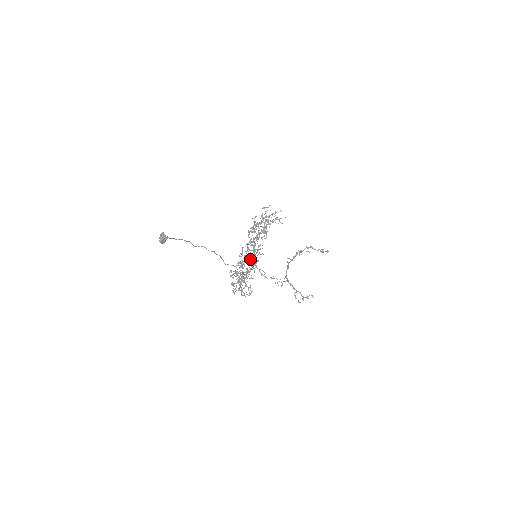
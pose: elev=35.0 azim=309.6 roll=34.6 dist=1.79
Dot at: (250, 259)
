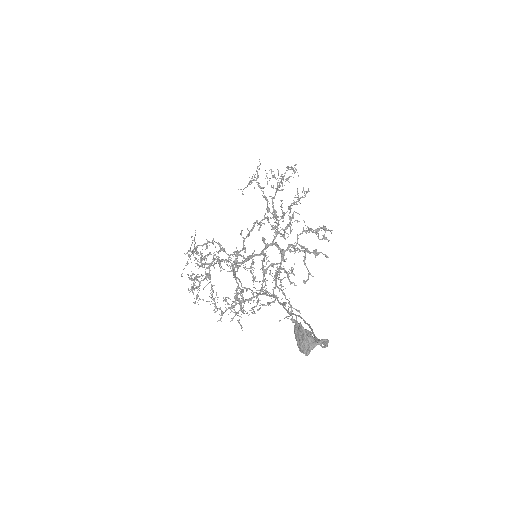
Dot at: (247, 258)
